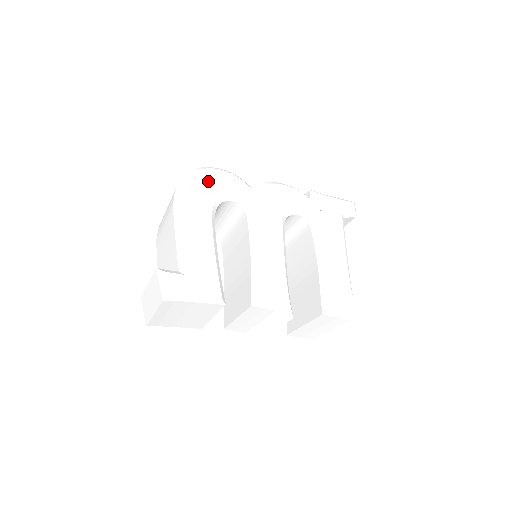
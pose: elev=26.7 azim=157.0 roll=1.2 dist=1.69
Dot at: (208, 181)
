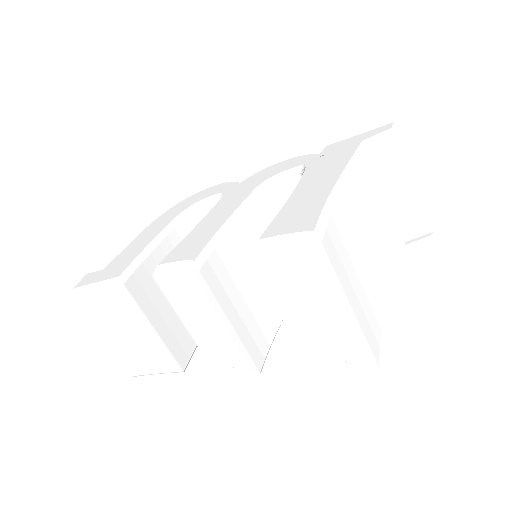
Dot at: (193, 198)
